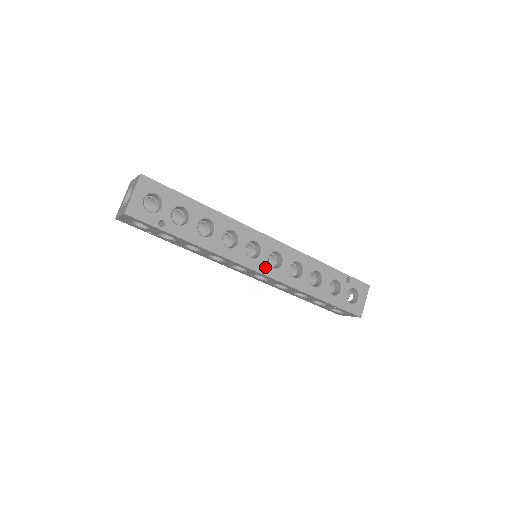
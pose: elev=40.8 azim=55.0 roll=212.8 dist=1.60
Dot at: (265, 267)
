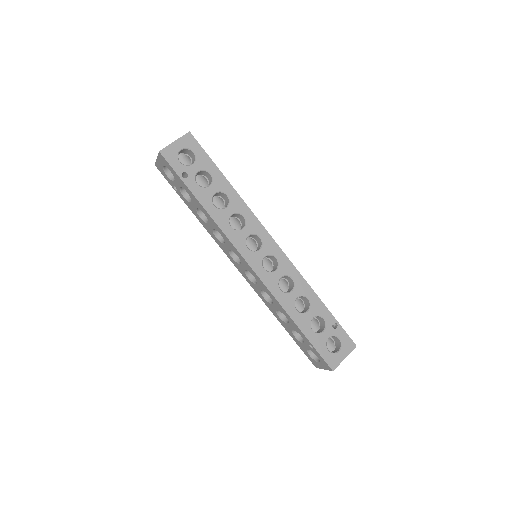
Dot at: (257, 263)
